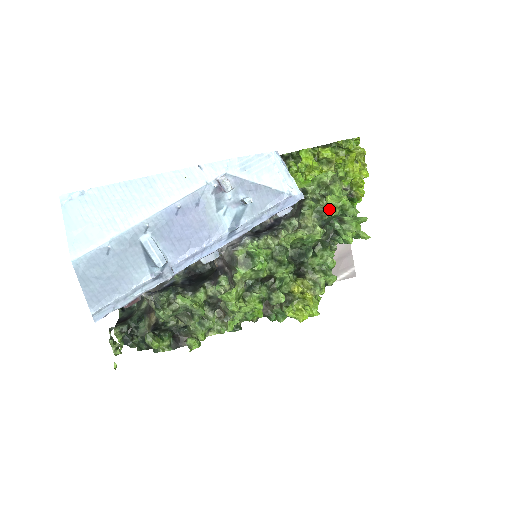
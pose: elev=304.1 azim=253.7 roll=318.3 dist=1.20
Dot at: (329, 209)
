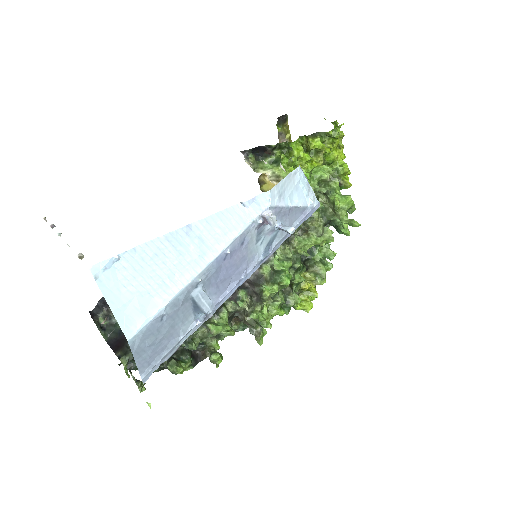
Dot at: (341, 213)
